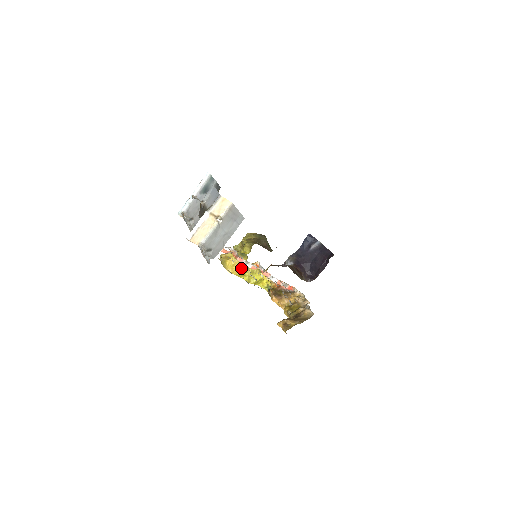
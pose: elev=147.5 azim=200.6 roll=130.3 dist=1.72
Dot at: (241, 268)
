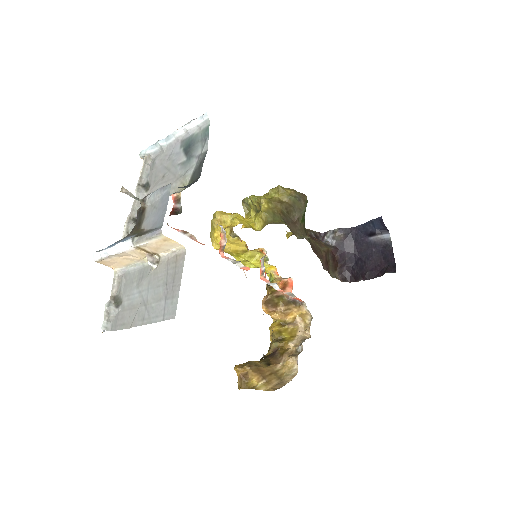
Dot at: (236, 247)
